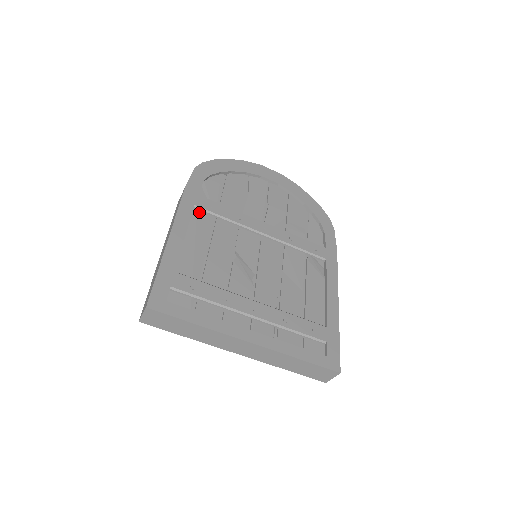
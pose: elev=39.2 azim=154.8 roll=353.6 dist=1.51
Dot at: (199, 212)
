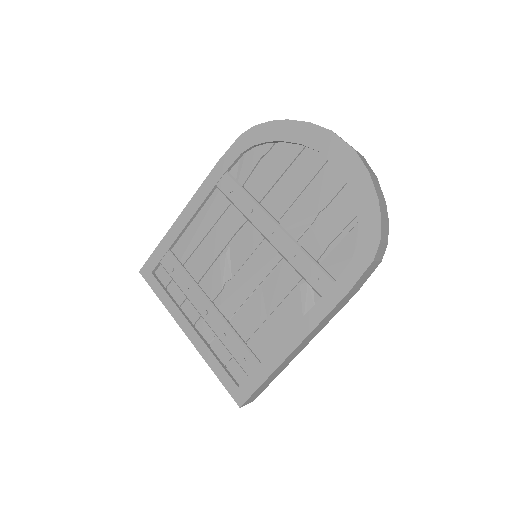
Dot at: (220, 193)
